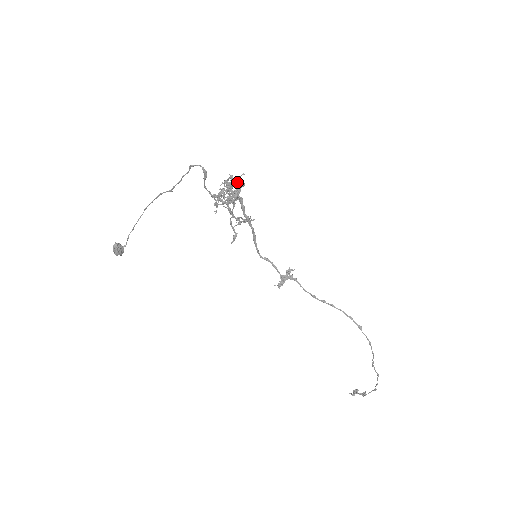
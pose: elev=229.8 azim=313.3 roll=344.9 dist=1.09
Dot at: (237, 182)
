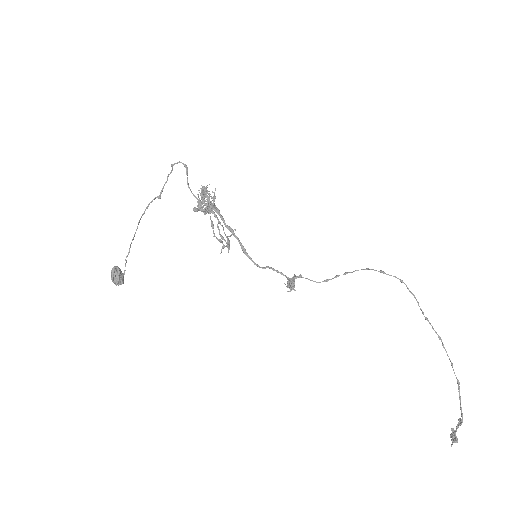
Dot at: (208, 198)
